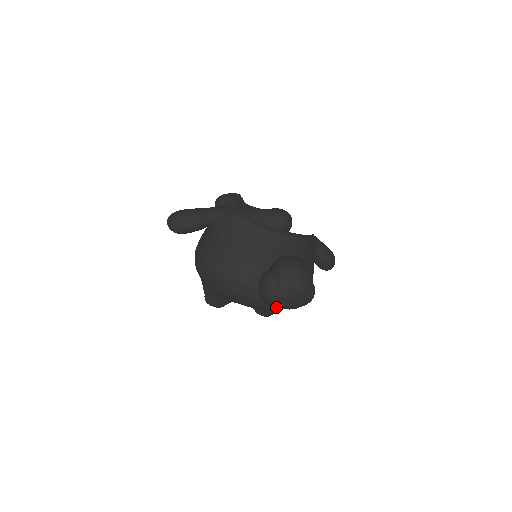
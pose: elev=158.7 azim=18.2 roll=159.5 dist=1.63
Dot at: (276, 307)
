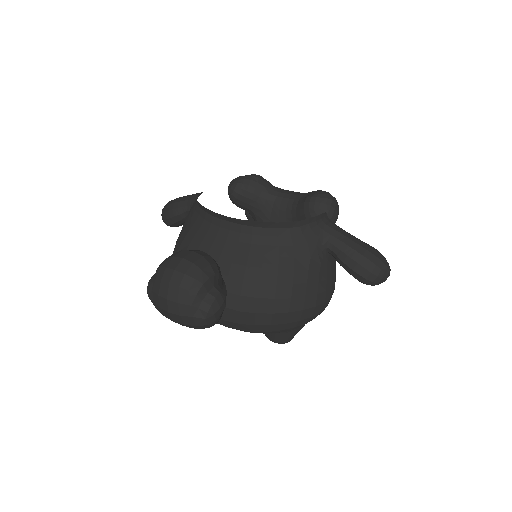
Dot at: (235, 327)
